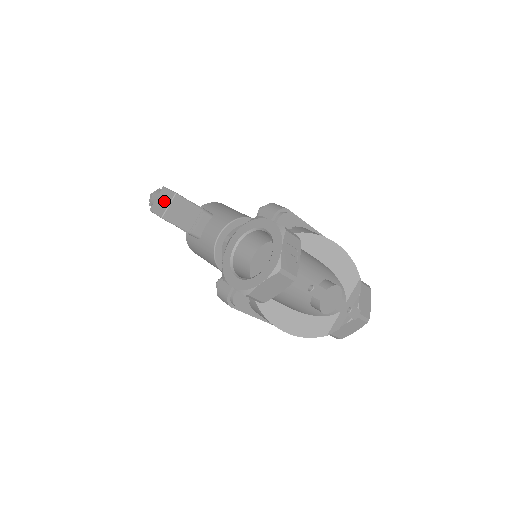
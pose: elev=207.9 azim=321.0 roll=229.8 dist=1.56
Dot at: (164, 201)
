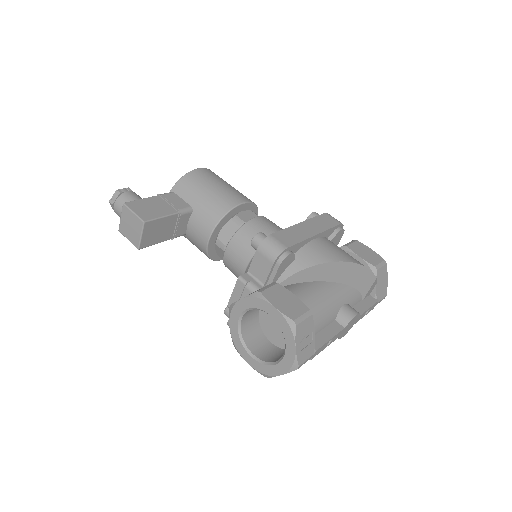
Dot at: (133, 228)
